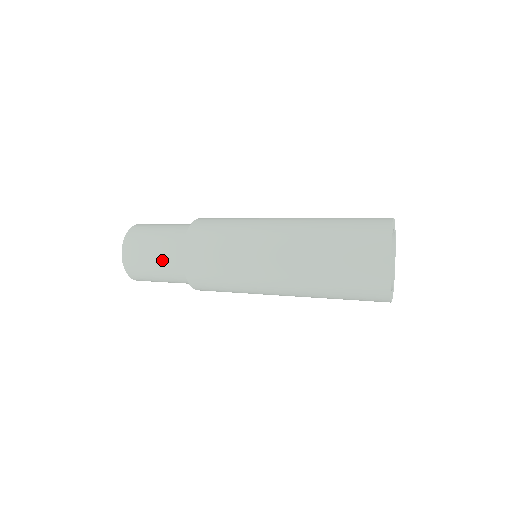
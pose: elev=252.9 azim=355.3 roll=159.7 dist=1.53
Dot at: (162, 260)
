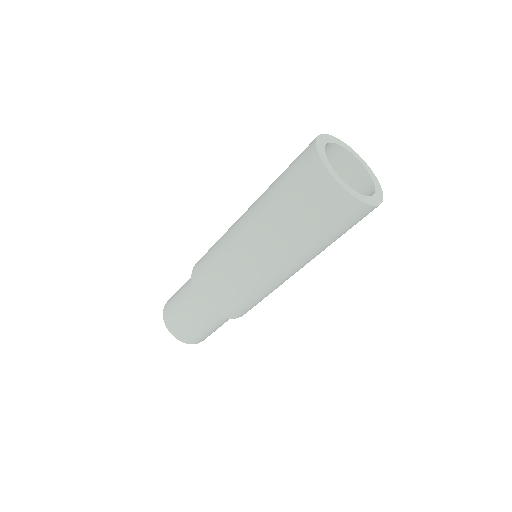
Dot at: (184, 291)
